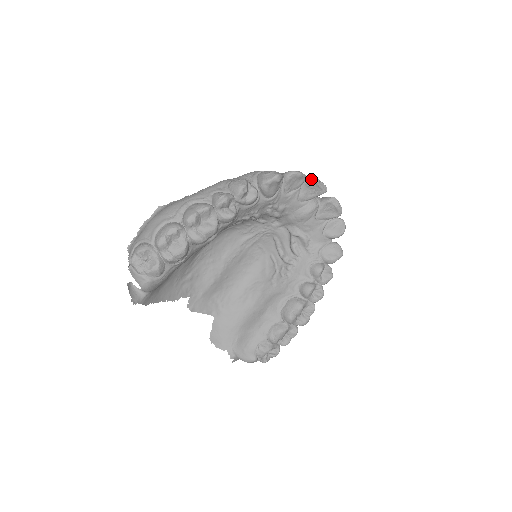
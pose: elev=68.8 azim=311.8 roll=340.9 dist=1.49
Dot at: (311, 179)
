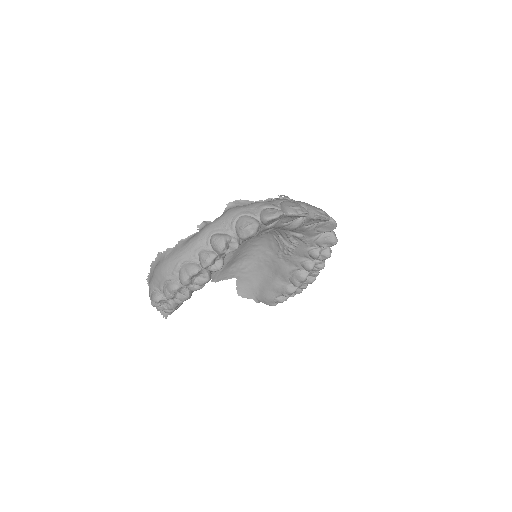
Dot at: (289, 215)
